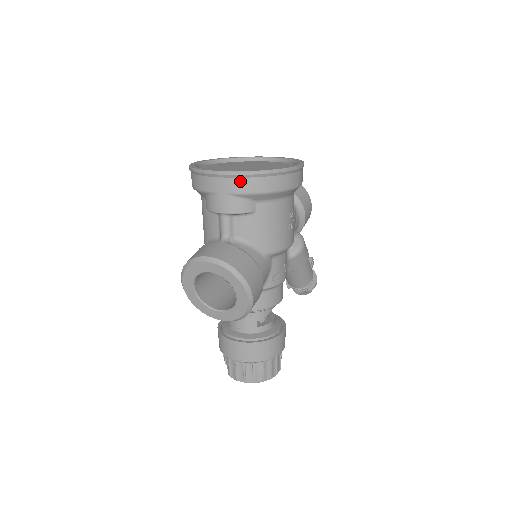
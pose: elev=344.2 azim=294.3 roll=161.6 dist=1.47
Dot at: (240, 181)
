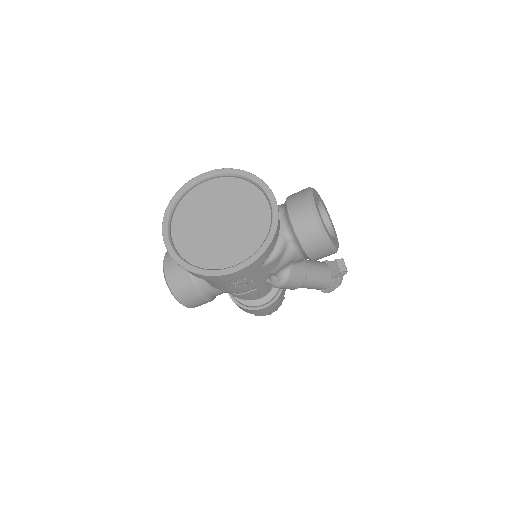
Dot at: occluded
